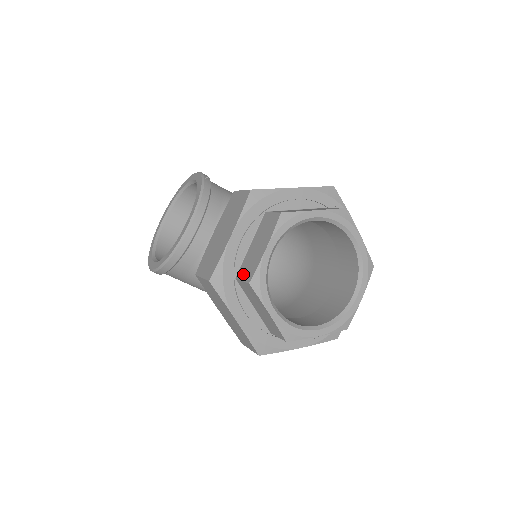
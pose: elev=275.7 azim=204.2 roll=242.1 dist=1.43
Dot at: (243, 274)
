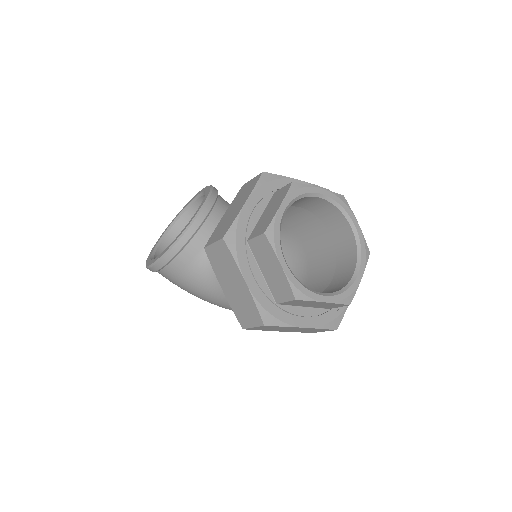
Dot at: (256, 233)
